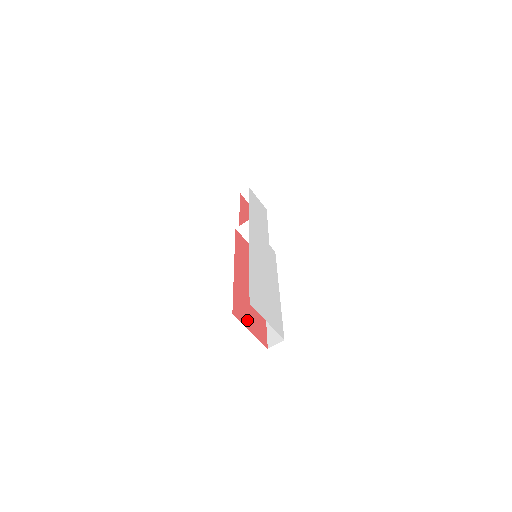
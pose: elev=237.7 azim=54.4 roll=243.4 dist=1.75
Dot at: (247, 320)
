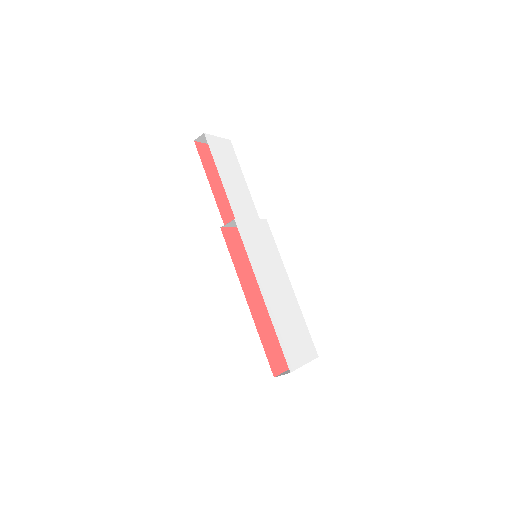
Dot at: (282, 359)
